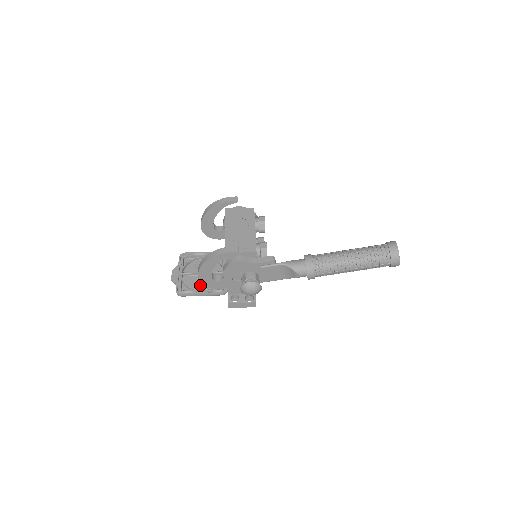
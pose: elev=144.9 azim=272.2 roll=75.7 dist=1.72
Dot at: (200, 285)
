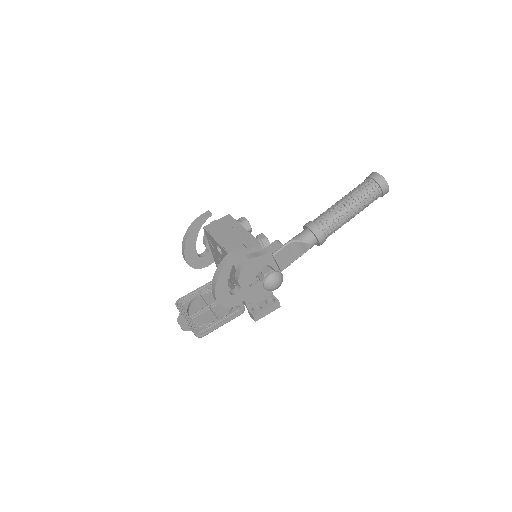
Dot at: (214, 317)
